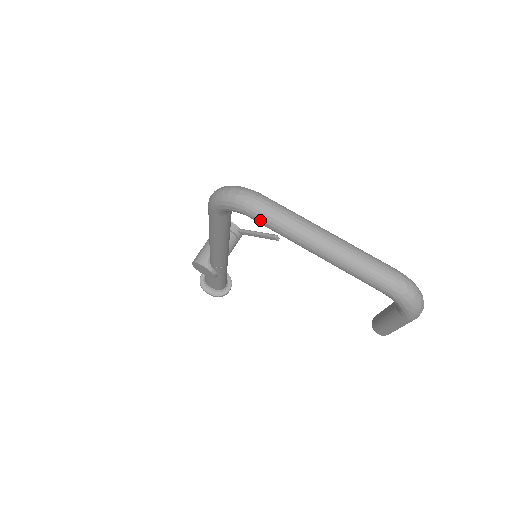
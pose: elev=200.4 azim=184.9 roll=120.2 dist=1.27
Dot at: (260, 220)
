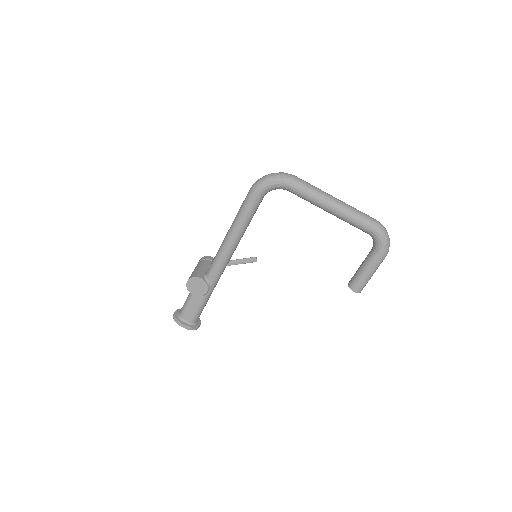
Dot at: (298, 187)
